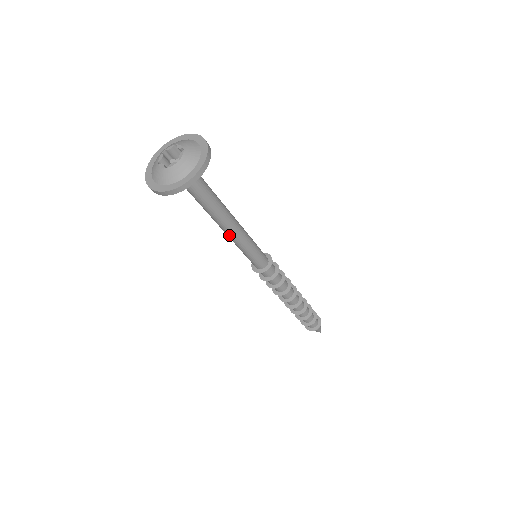
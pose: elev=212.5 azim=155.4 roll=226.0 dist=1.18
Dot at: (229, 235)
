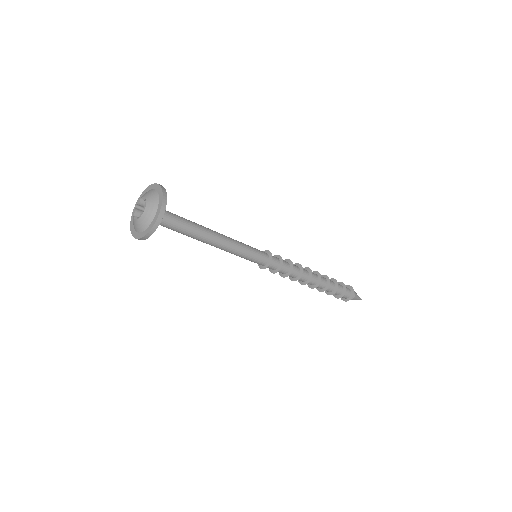
Dot at: (220, 248)
